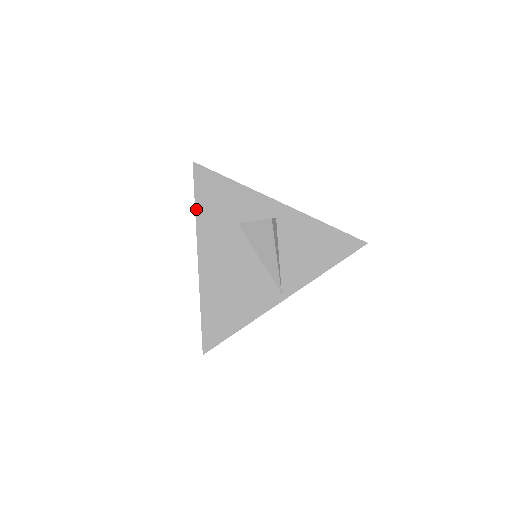
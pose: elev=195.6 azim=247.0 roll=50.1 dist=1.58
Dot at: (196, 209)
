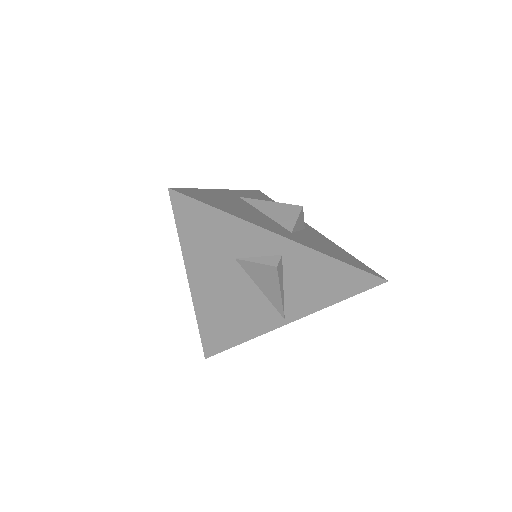
Dot at: (181, 243)
